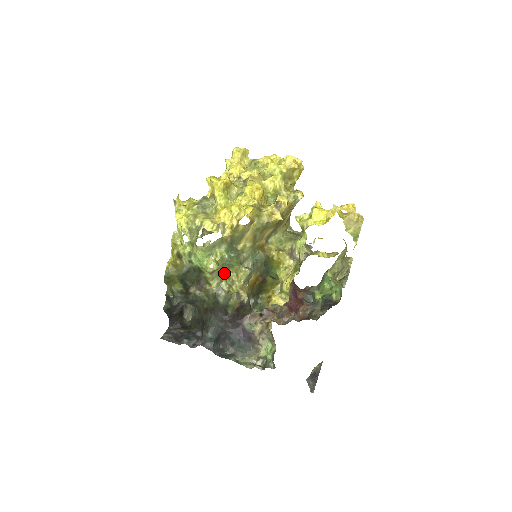
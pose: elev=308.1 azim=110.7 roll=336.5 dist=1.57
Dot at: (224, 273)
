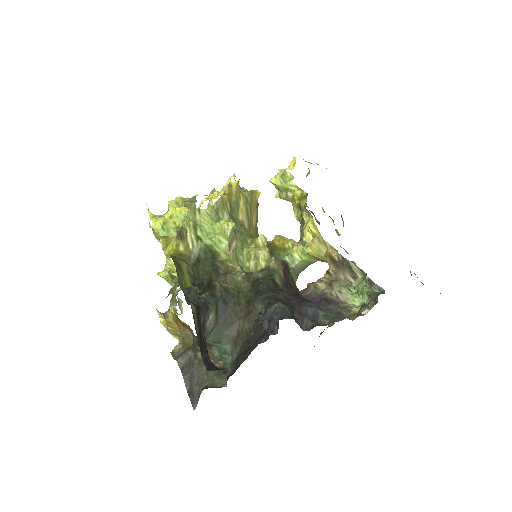
Dot at: (240, 256)
